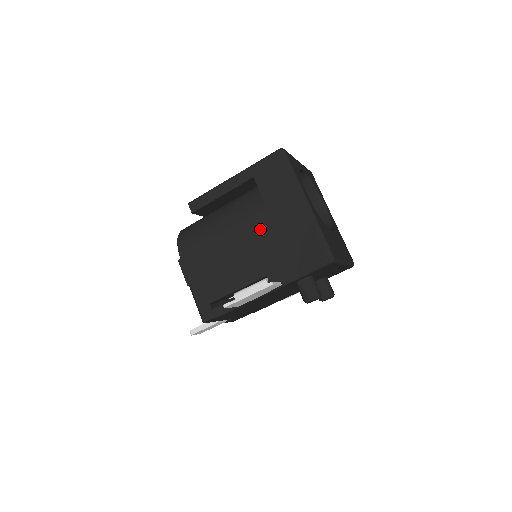
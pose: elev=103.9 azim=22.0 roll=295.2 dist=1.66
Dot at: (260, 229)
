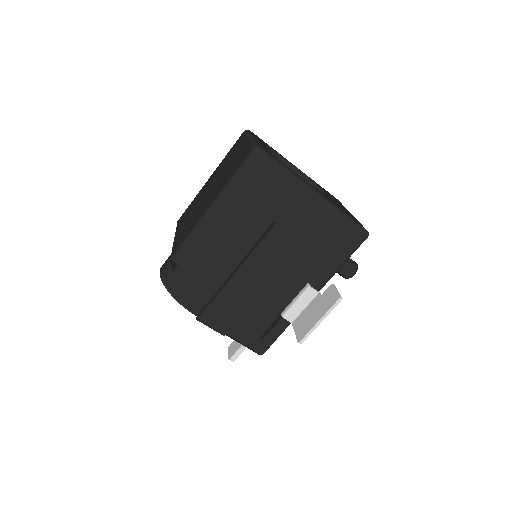
Dot at: (278, 244)
